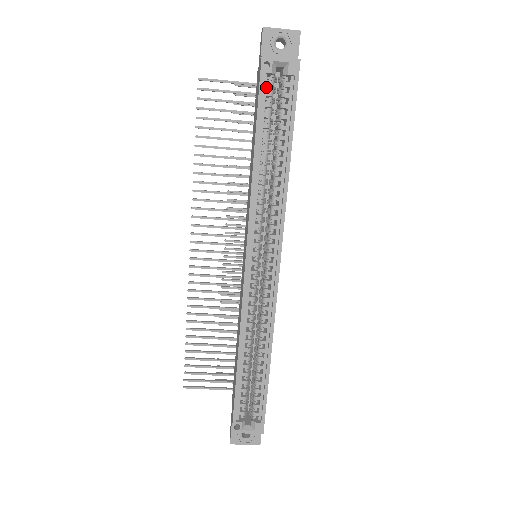
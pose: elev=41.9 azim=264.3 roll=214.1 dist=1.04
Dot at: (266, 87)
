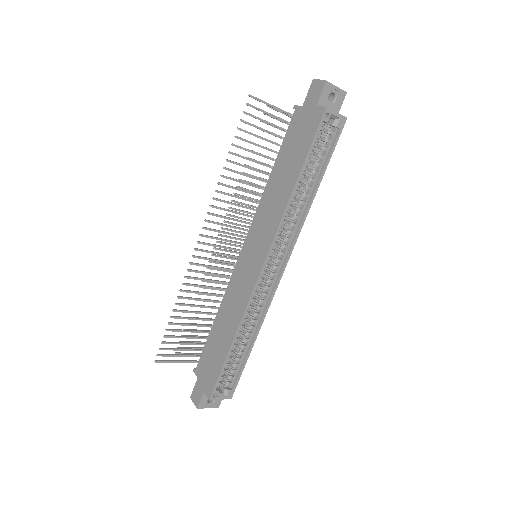
Dot at: occluded
